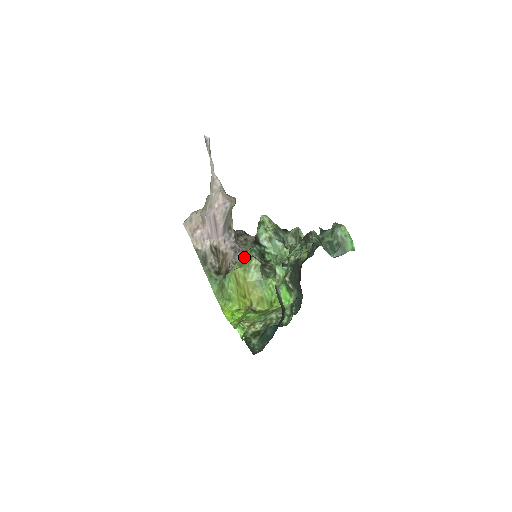
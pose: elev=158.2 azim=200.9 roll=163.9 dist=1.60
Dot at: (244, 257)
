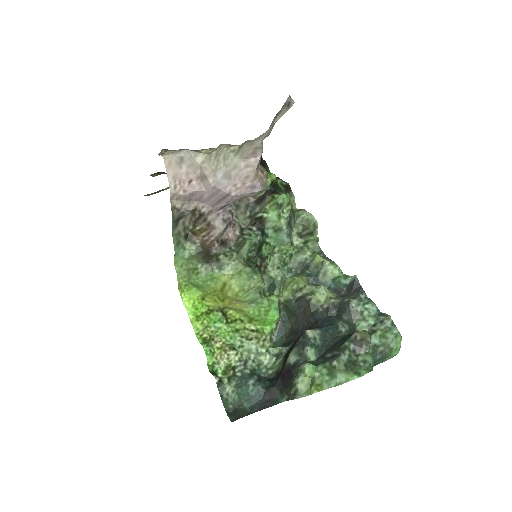
Dot at: (234, 236)
